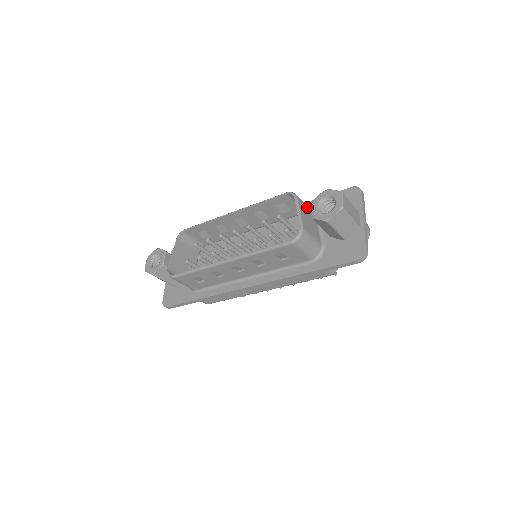
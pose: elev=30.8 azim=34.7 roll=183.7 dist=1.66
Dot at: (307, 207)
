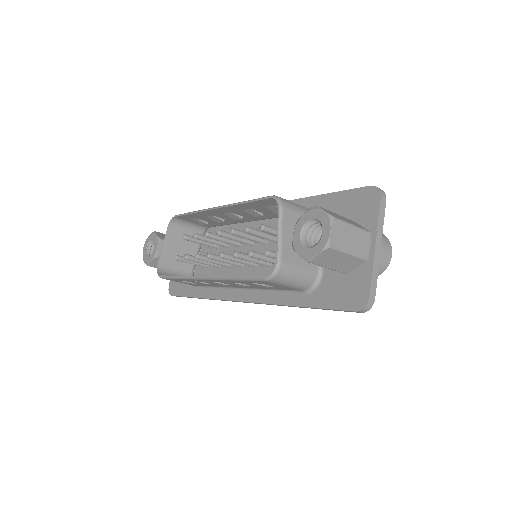
Dot at: occluded
